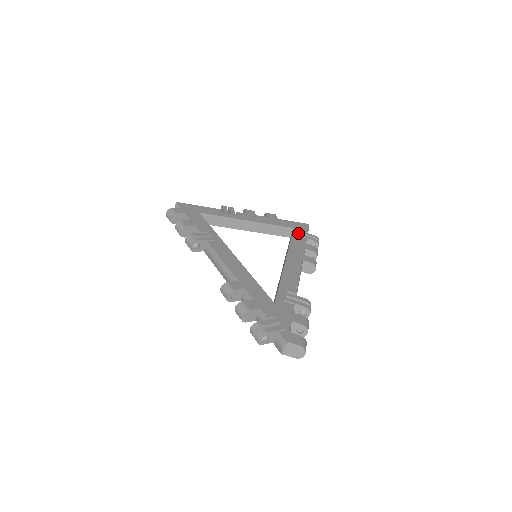
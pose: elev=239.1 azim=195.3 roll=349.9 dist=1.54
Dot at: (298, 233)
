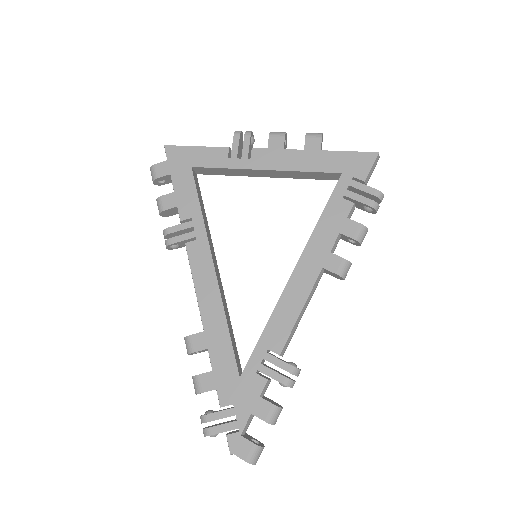
Dot at: (344, 188)
